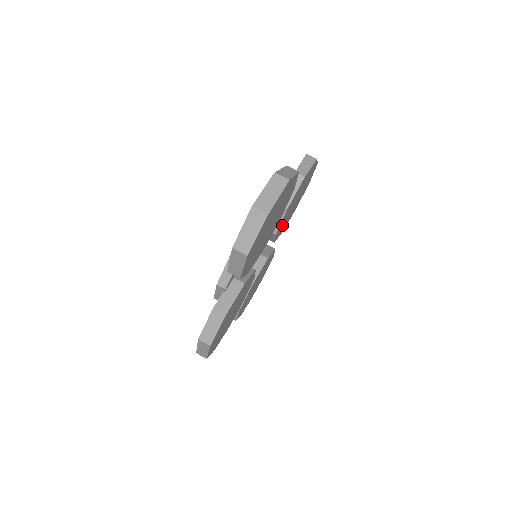
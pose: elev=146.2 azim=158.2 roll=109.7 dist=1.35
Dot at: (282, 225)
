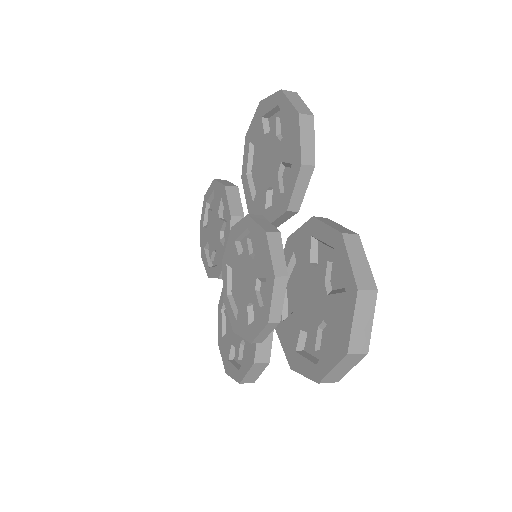
Dot at: occluded
